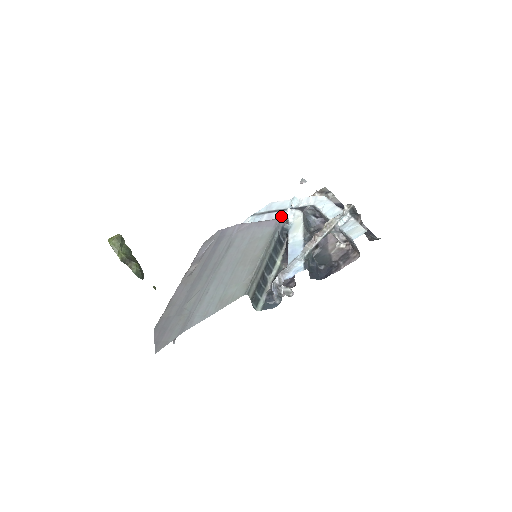
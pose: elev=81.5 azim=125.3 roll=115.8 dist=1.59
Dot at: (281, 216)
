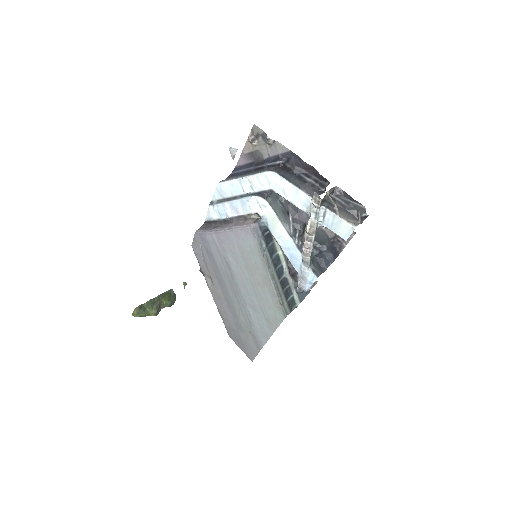
Dot at: (246, 208)
